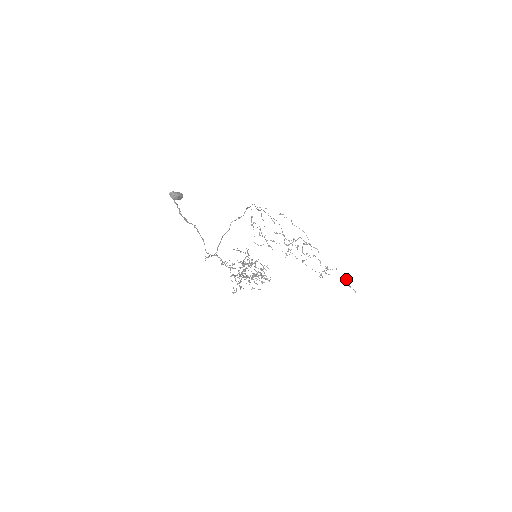
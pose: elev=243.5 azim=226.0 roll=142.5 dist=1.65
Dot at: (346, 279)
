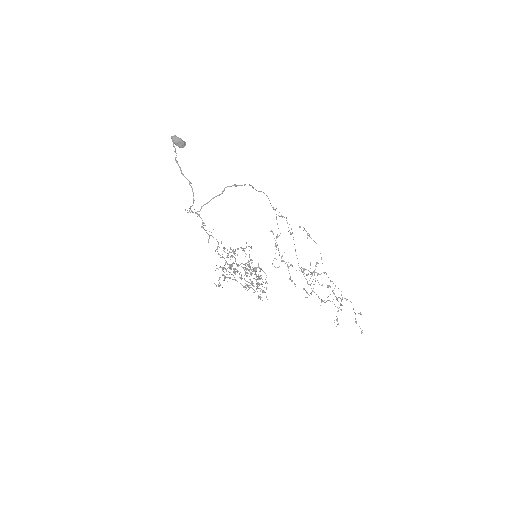
Dot at: occluded
